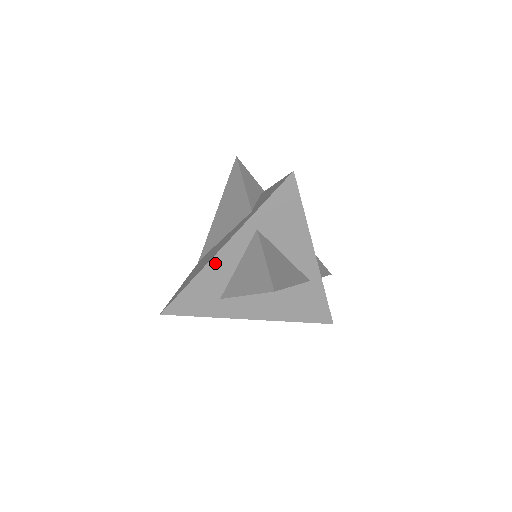
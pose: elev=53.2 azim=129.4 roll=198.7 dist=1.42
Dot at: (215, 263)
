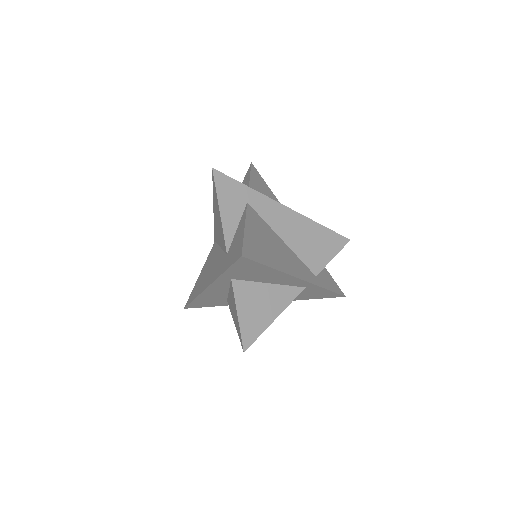
Dot at: (208, 292)
